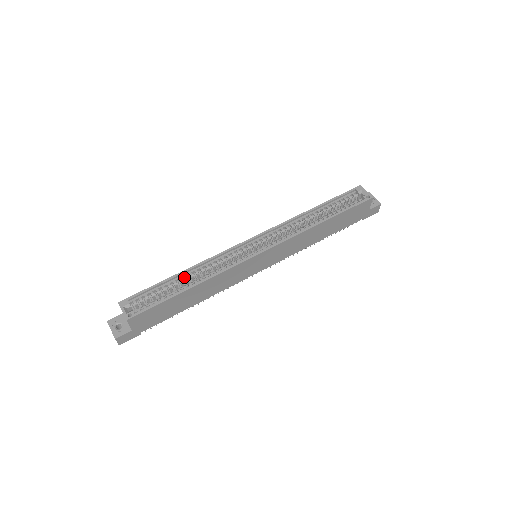
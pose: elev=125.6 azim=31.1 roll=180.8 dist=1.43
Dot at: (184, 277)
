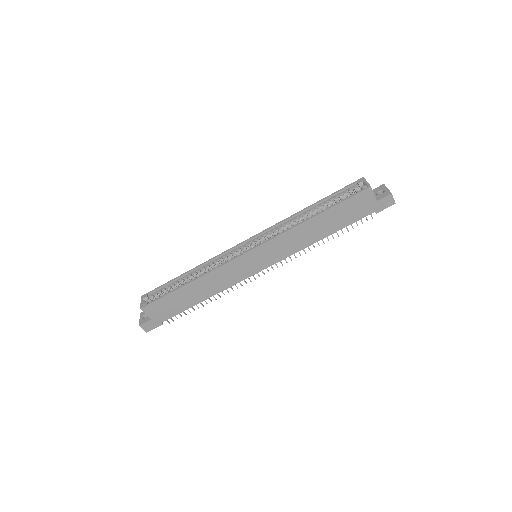
Dot at: (189, 275)
